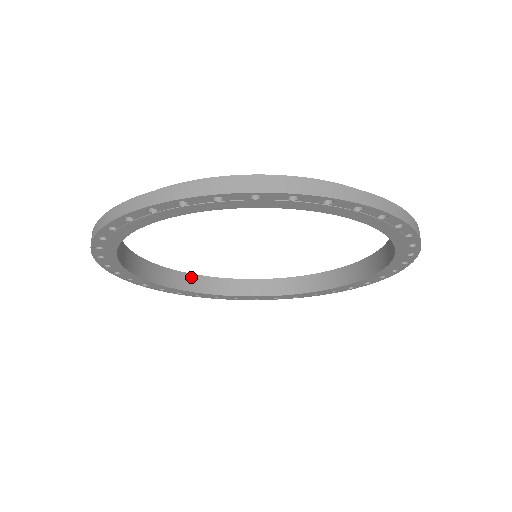
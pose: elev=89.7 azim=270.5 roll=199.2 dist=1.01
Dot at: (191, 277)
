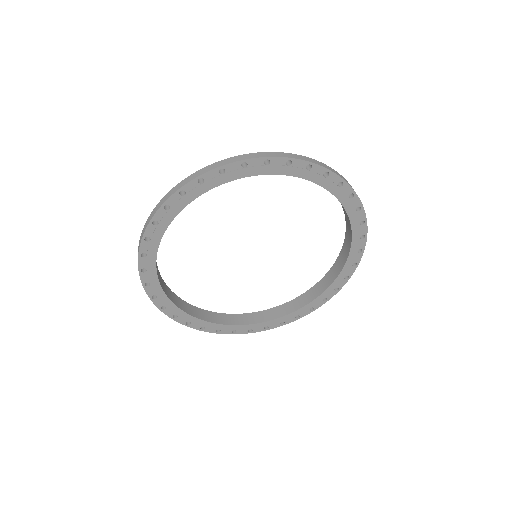
Dot at: (238, 316)
